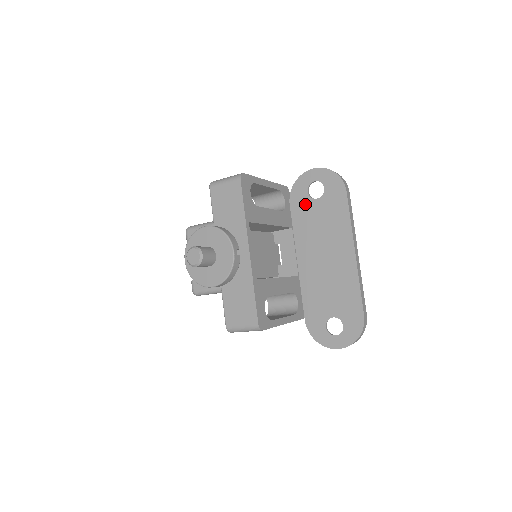
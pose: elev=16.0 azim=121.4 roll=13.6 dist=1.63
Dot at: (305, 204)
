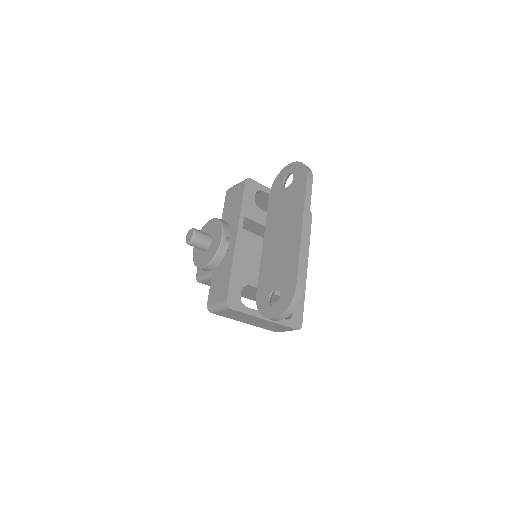
Dot at: (279, 193)
